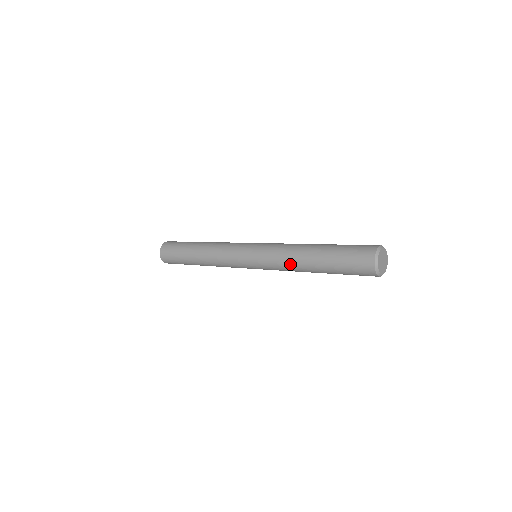
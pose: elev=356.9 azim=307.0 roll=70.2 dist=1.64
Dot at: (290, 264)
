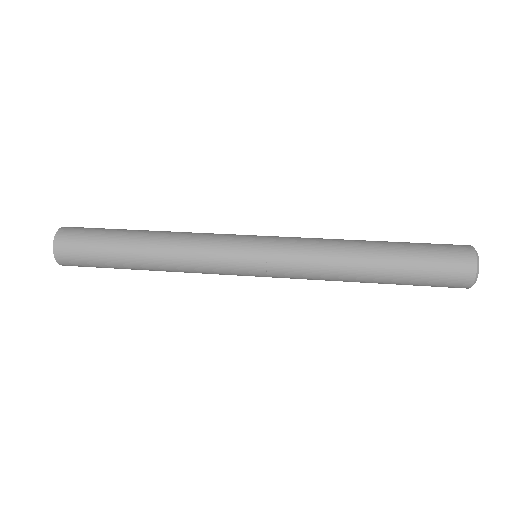
Dot at: (332, 279)
